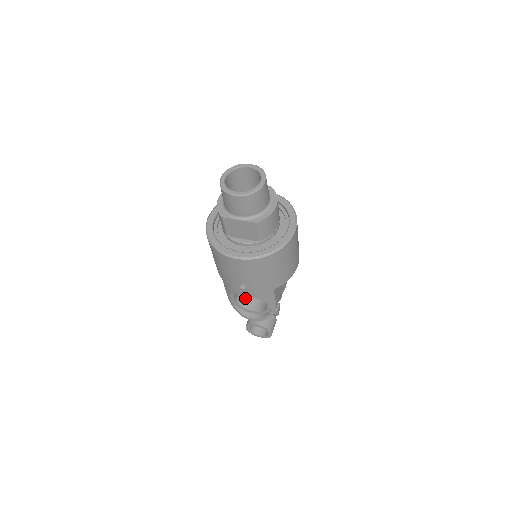
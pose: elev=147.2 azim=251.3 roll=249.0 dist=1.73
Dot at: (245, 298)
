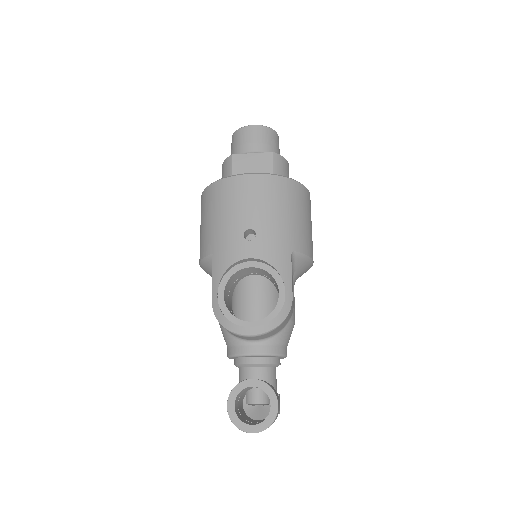
Dot at: occluded
